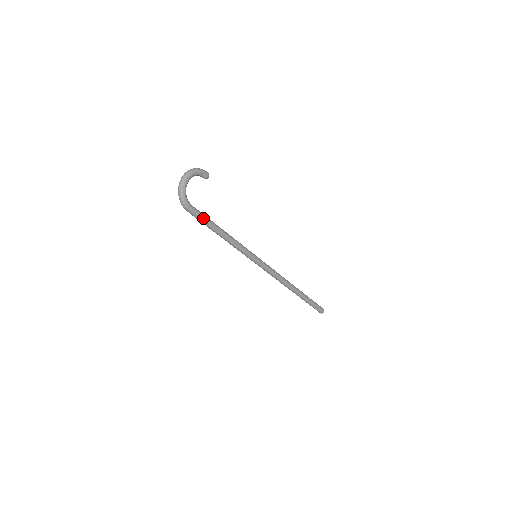
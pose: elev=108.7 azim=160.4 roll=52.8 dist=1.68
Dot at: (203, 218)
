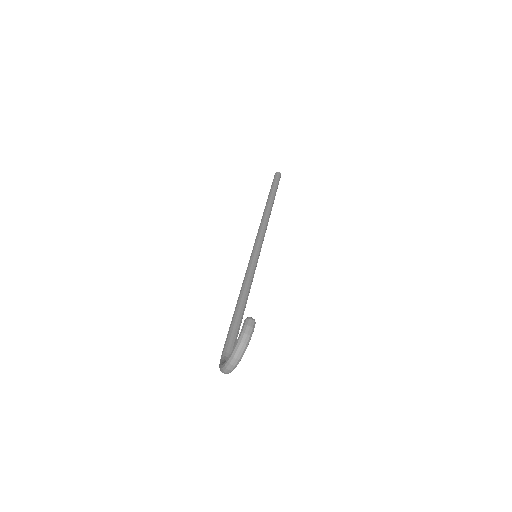
Dot at: (236, 340)
